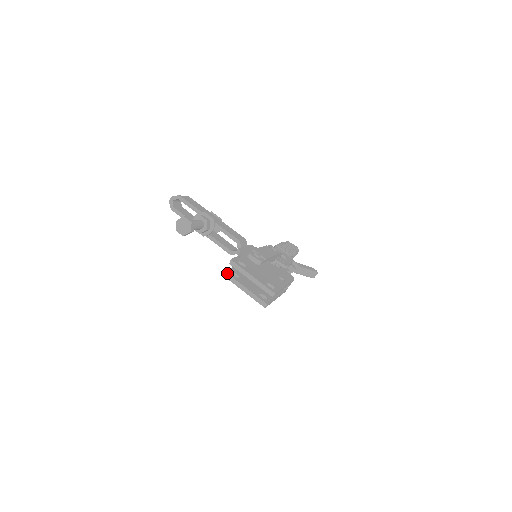
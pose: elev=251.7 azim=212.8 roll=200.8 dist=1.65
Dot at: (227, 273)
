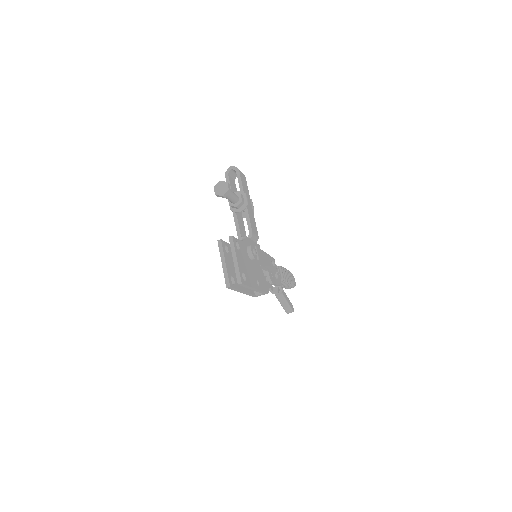
Dot at: (222, 242)
